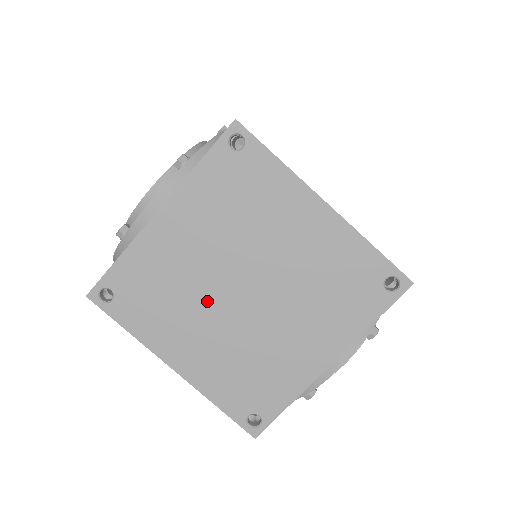
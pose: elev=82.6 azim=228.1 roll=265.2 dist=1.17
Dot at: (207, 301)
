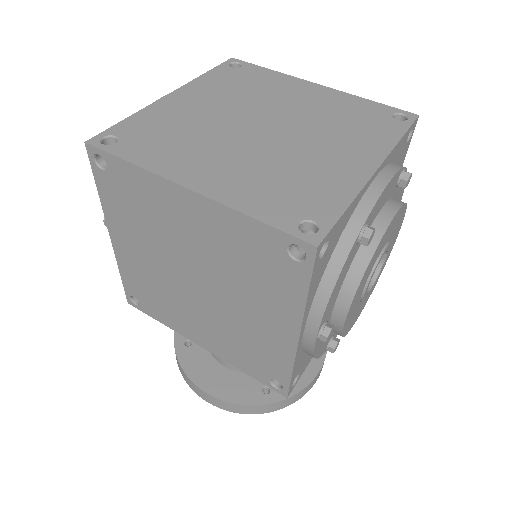
Dot at: (224, 137)
